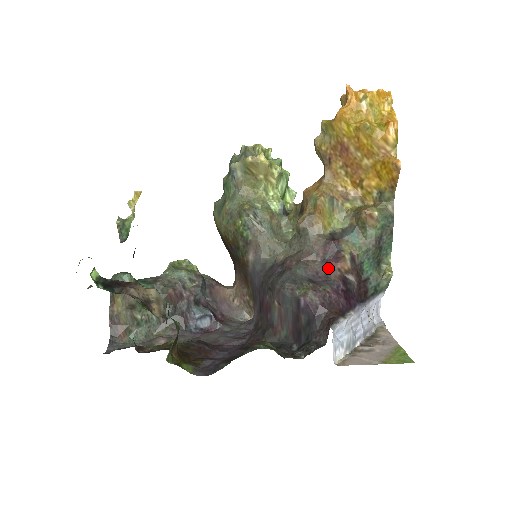
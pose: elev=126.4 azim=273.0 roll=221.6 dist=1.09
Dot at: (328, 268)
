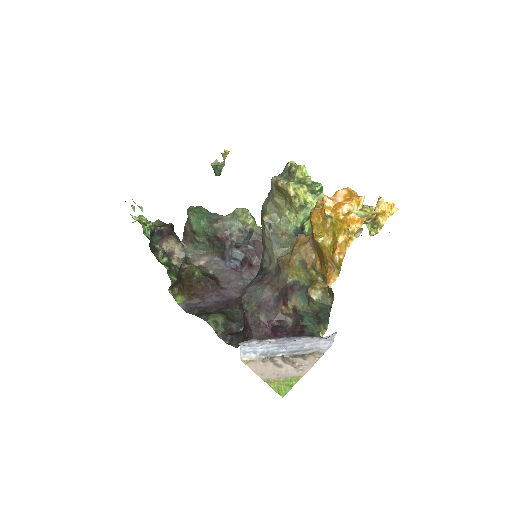
Dot at: (277, 303)
